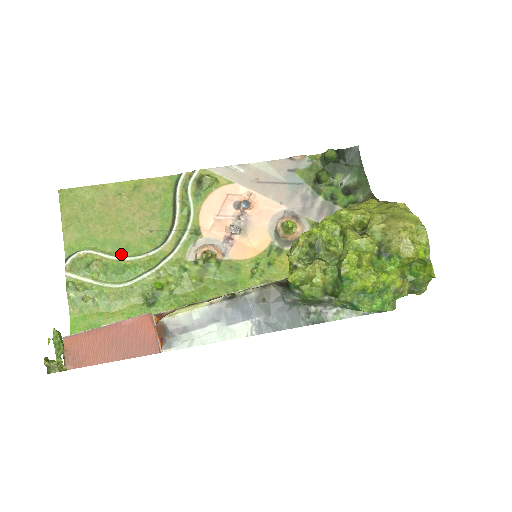
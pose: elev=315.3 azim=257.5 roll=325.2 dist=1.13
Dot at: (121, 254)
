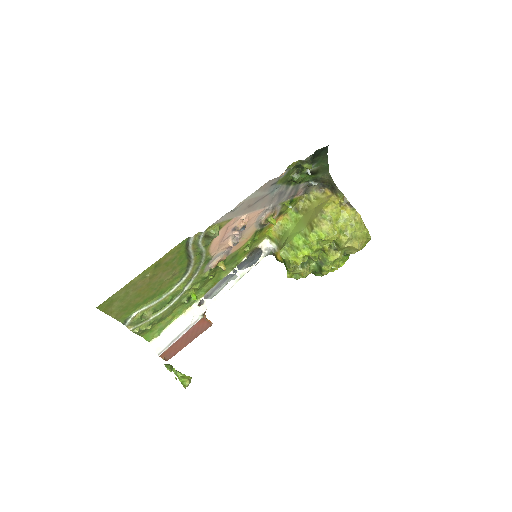
Dot at: (159, 297)
